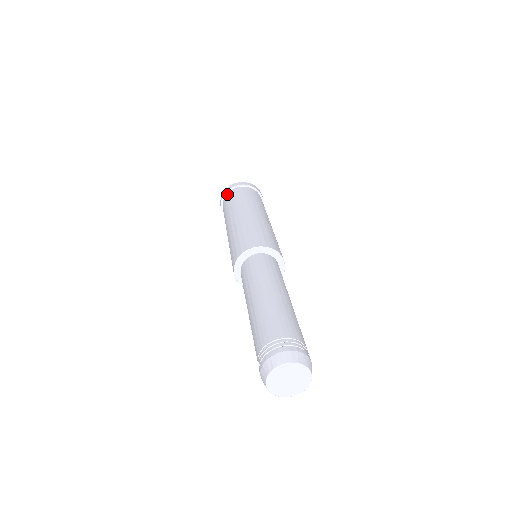
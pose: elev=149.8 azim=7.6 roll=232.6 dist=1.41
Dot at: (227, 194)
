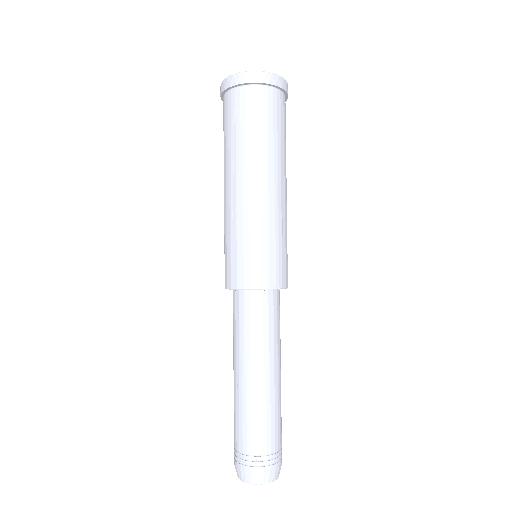
Dot at: (232, 92)
